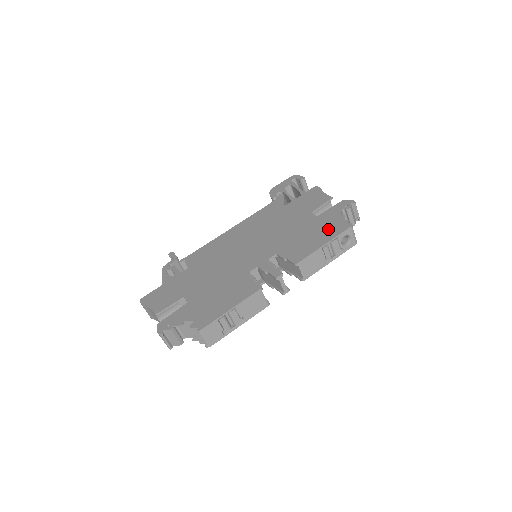
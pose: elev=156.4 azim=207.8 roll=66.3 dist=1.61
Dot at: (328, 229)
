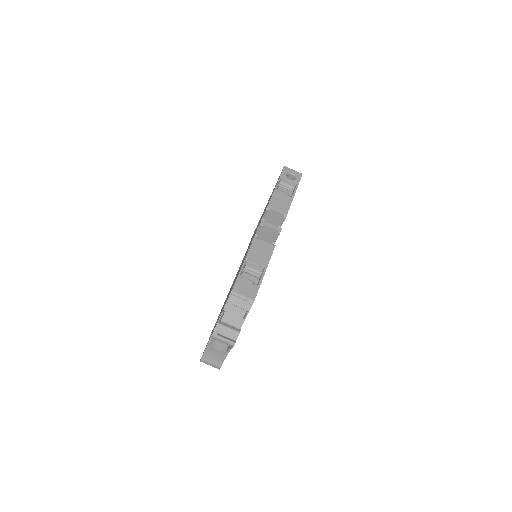
Dot at: occluded
